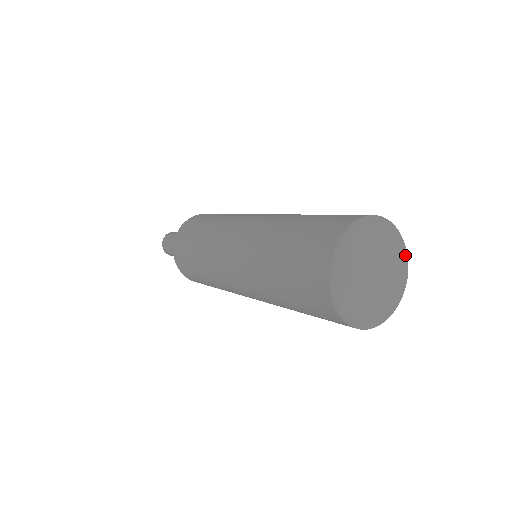
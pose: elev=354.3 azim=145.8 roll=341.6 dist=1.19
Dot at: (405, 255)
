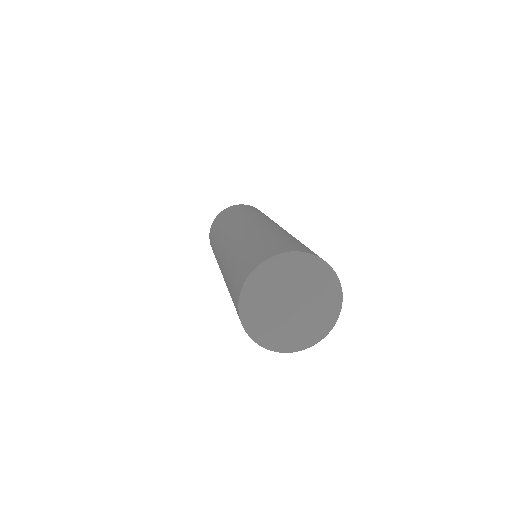
Dot at: (330, 325)
